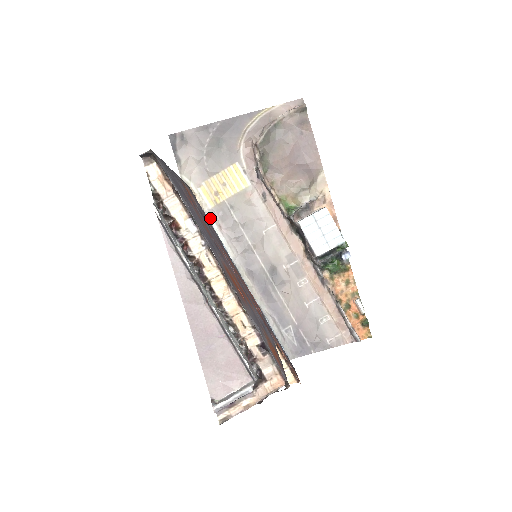
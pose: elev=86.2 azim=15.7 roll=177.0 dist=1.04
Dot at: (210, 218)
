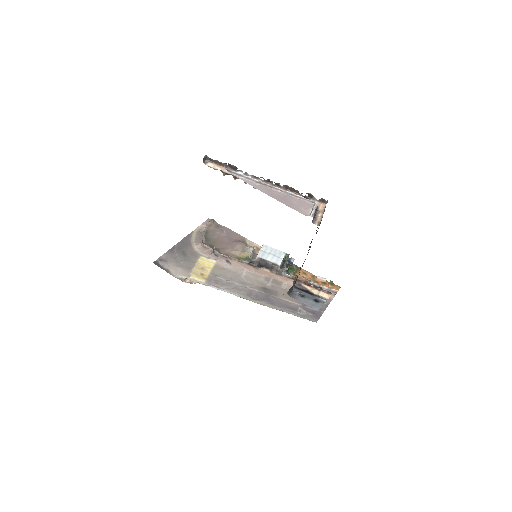
Dot at: occluded
